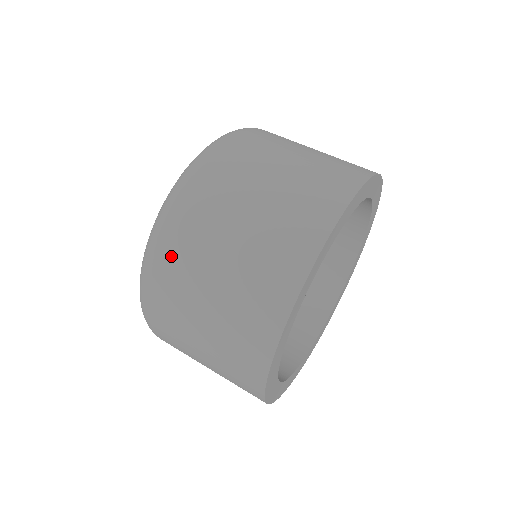
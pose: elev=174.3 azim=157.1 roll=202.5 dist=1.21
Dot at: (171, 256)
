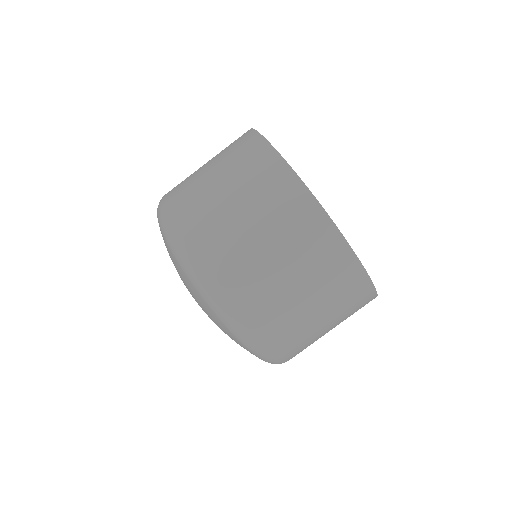
Dot at: (176, 197)
